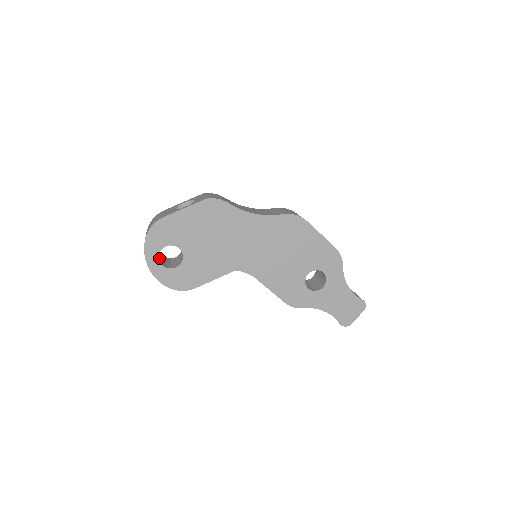
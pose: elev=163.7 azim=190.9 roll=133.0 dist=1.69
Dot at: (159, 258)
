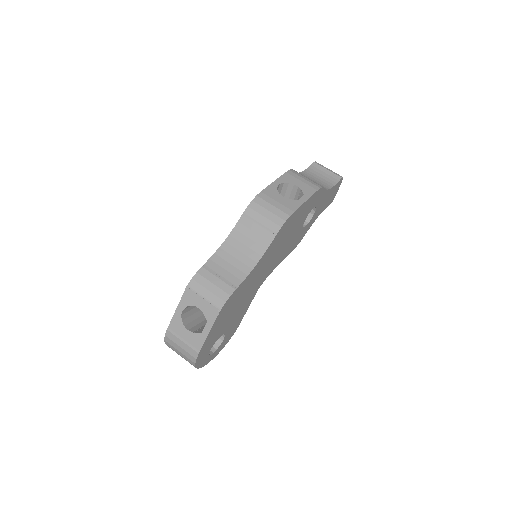
Dot at: occluded
